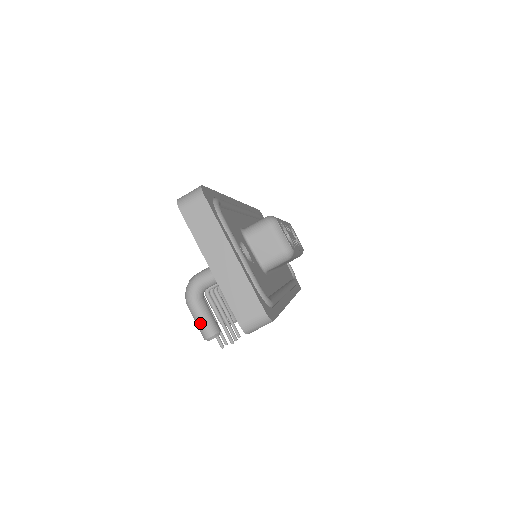
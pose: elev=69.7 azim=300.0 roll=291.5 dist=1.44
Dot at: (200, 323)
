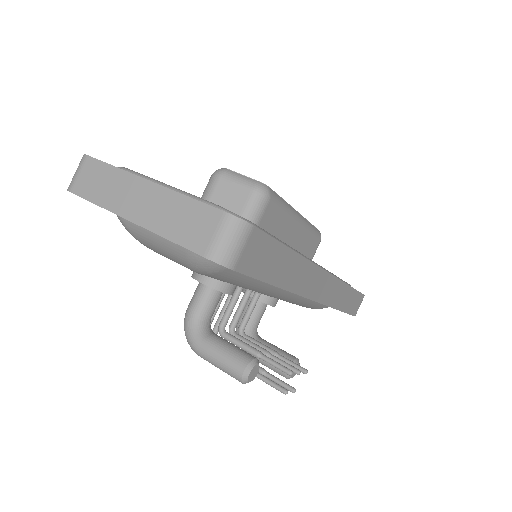
Dot at: (221, 362)
